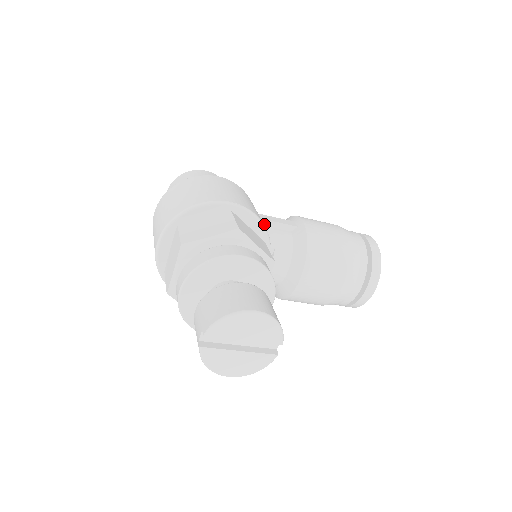
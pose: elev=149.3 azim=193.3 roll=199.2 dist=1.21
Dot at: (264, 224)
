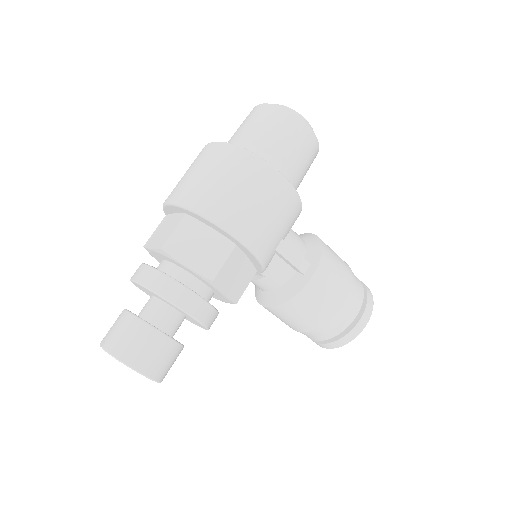
Dot at: (276, 253)
